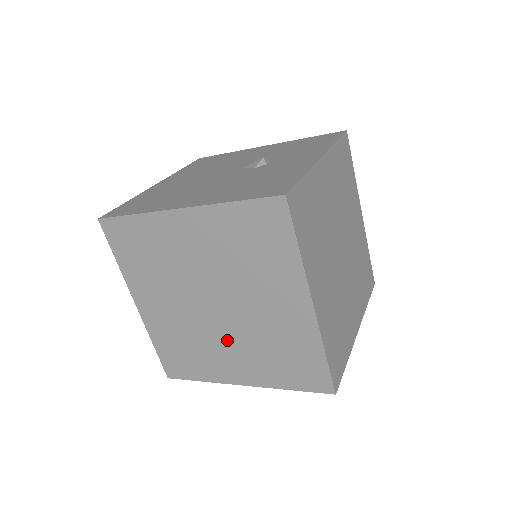
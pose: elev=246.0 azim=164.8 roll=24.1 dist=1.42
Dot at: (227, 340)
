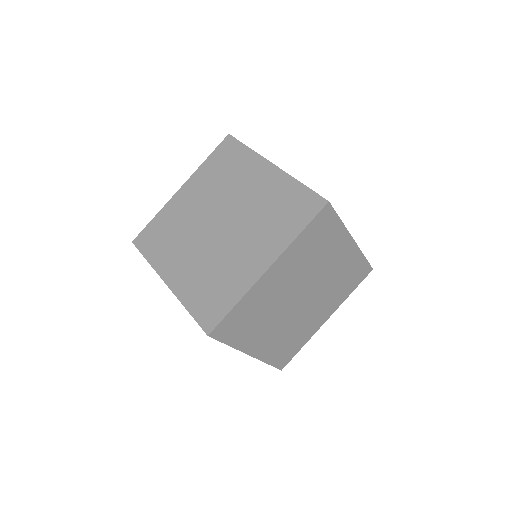
Dot at: (197, 249)
